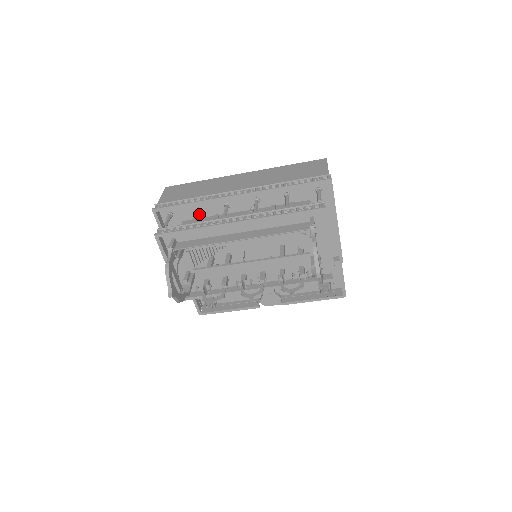
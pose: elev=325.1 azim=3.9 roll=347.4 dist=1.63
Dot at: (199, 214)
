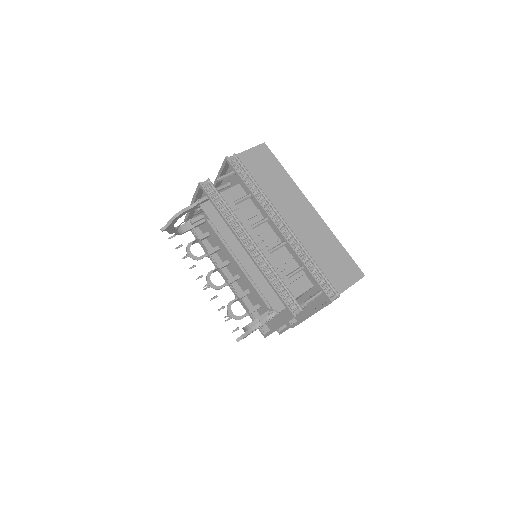
Dot at: occluded
